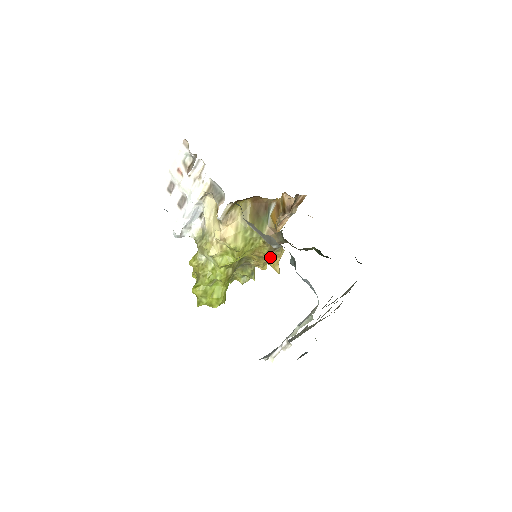
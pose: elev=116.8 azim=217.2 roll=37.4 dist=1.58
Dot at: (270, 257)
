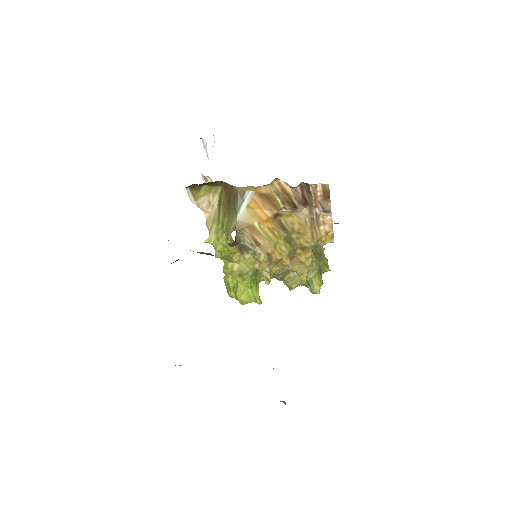
Dot at: (246, 259)
